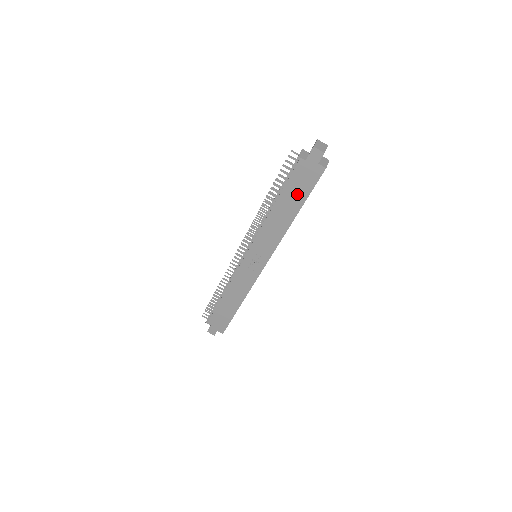
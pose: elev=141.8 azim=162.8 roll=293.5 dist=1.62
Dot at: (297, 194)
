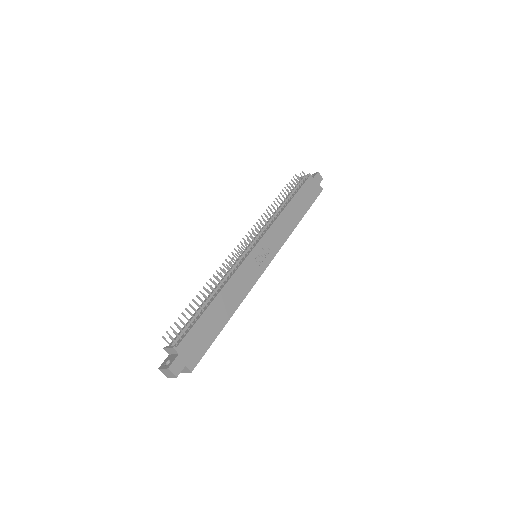
Dot at: (305, 201)
